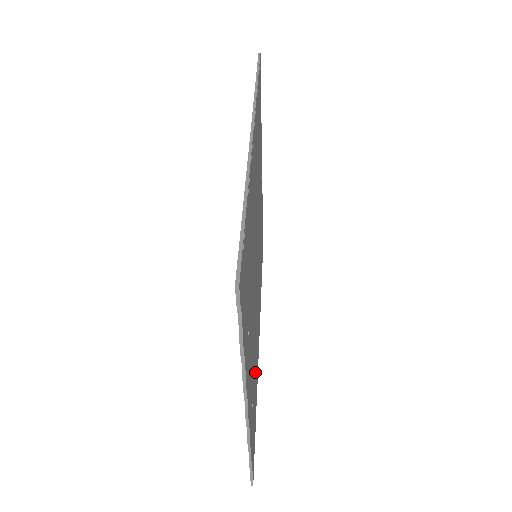
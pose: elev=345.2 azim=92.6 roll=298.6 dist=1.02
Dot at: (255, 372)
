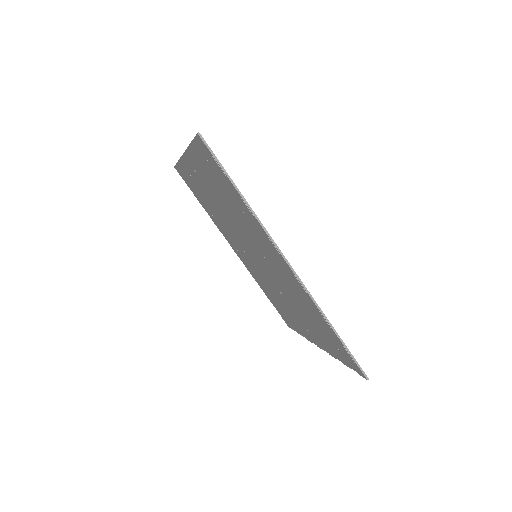
Dot at: occluded
